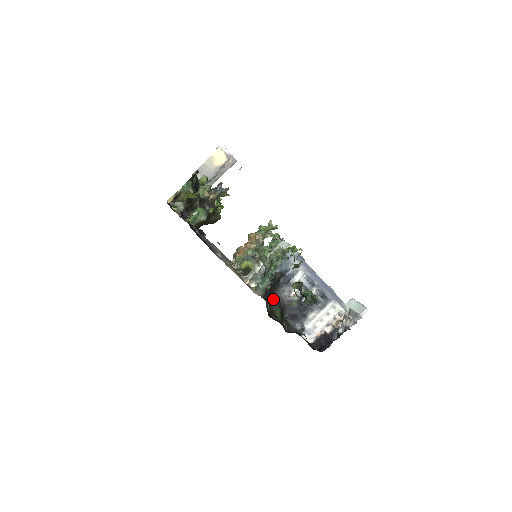
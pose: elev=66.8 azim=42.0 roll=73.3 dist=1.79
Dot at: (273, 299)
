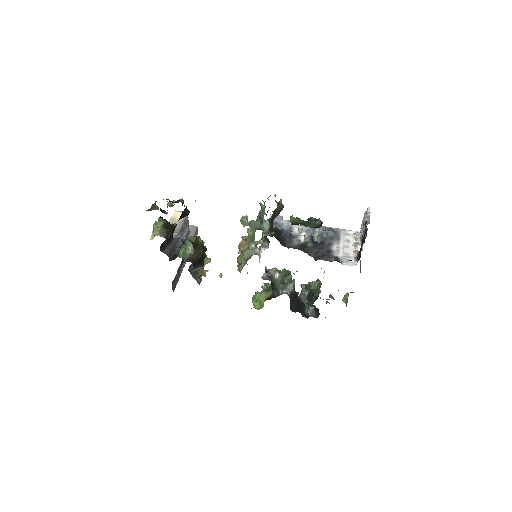
Dot at: (287, 247)
